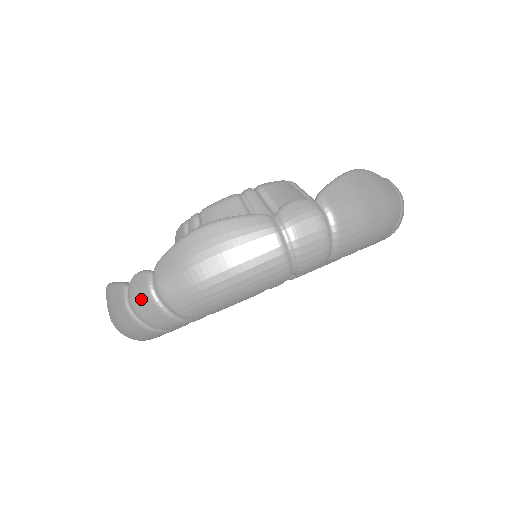
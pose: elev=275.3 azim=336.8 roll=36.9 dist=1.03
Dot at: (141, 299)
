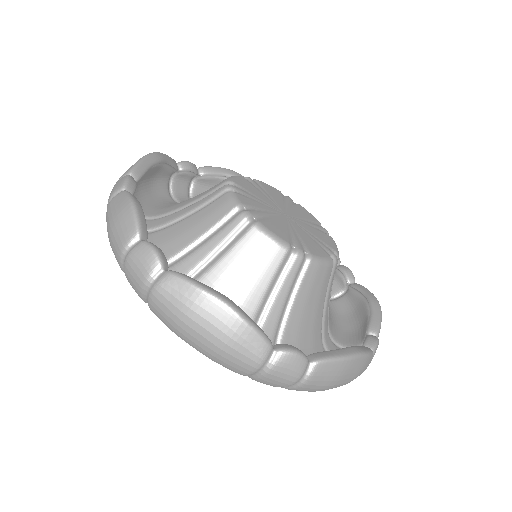
Dot at: (286, 377)
